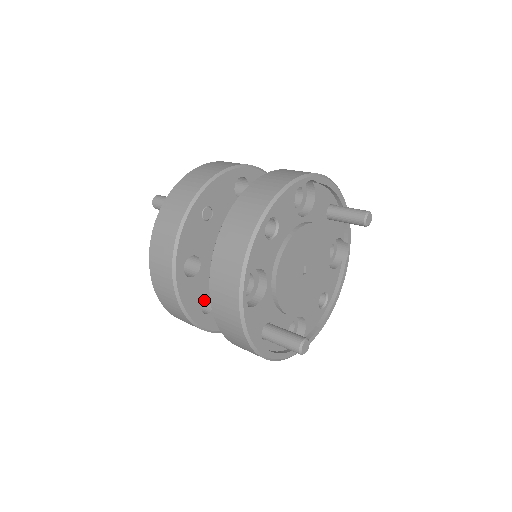
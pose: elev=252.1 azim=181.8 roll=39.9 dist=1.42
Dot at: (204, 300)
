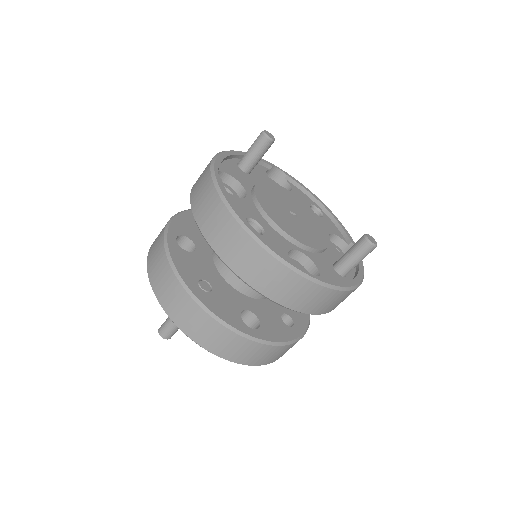
Dot at: (281, 321)
